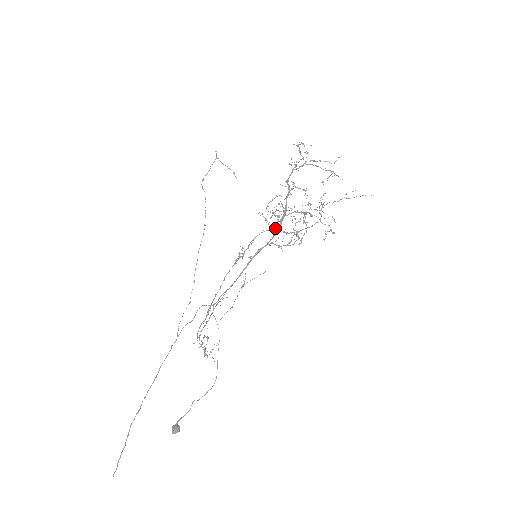
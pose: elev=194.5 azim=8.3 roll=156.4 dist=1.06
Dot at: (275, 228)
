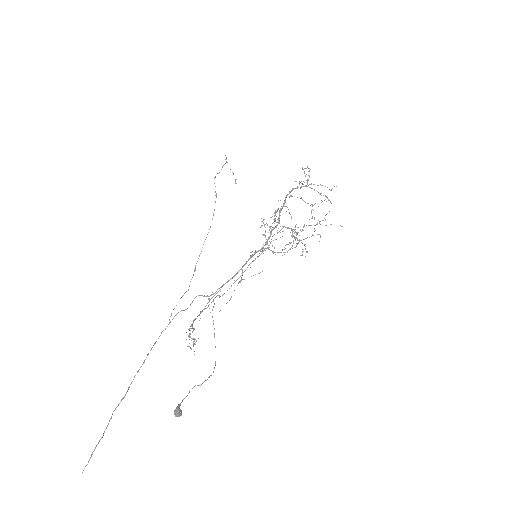
Dot at: occluded
